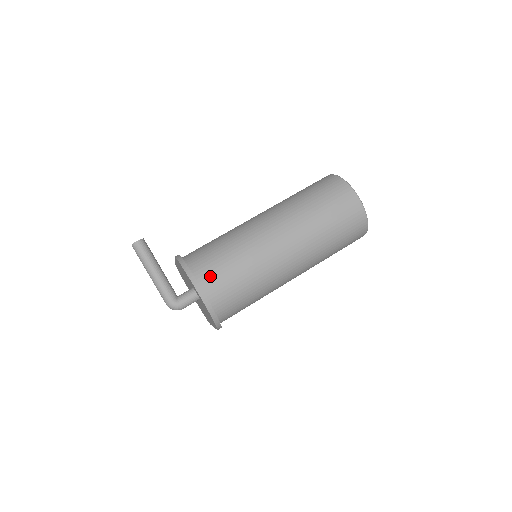
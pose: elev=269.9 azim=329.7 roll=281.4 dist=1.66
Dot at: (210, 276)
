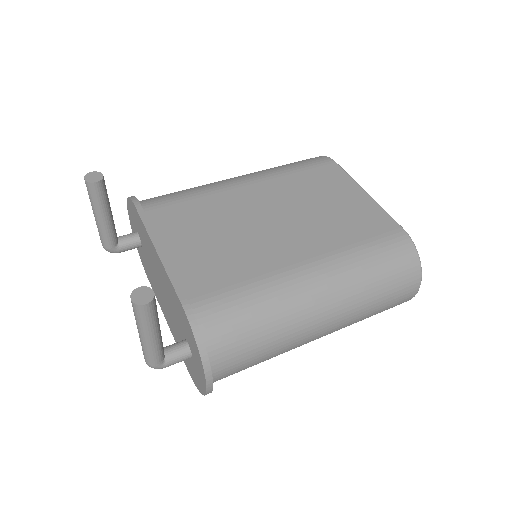
Dot at: (227, 364)
